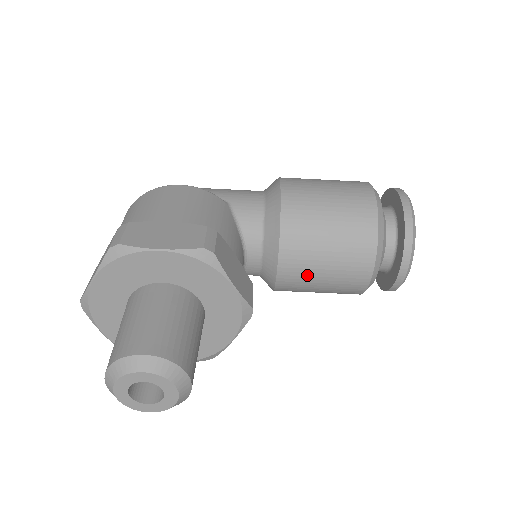
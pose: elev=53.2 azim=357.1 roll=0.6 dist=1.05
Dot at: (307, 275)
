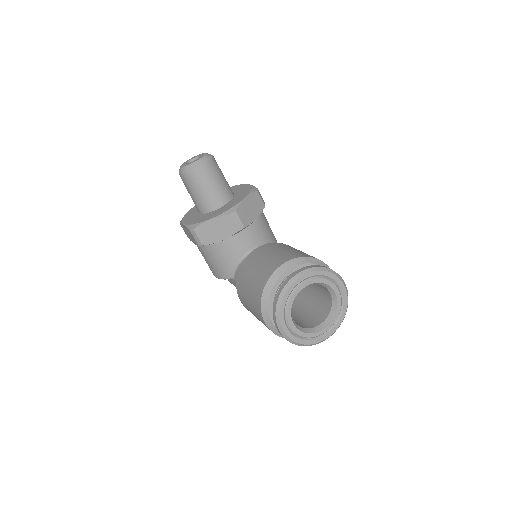
Dot at: (261, 255)
